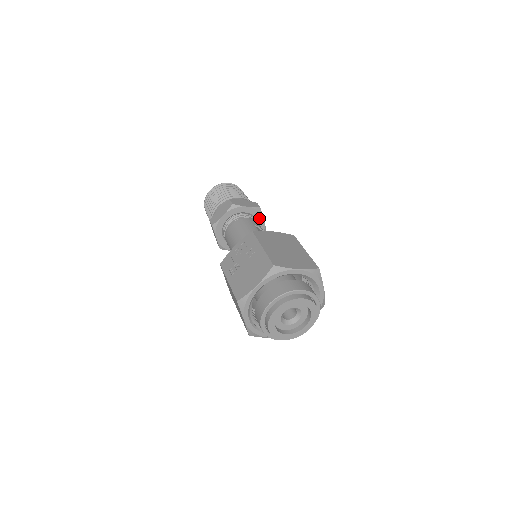
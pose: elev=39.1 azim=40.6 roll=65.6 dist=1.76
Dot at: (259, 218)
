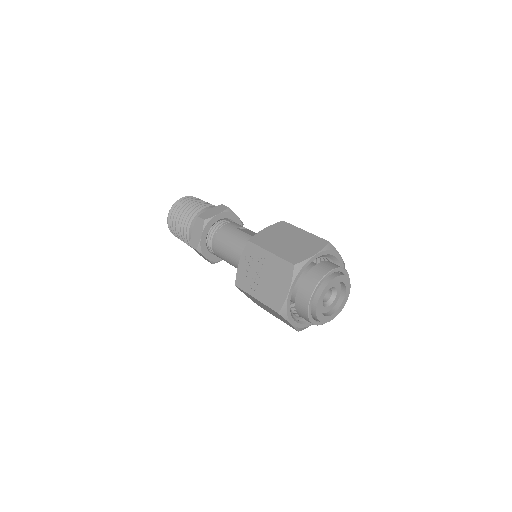
Dot at: (232, 217)
